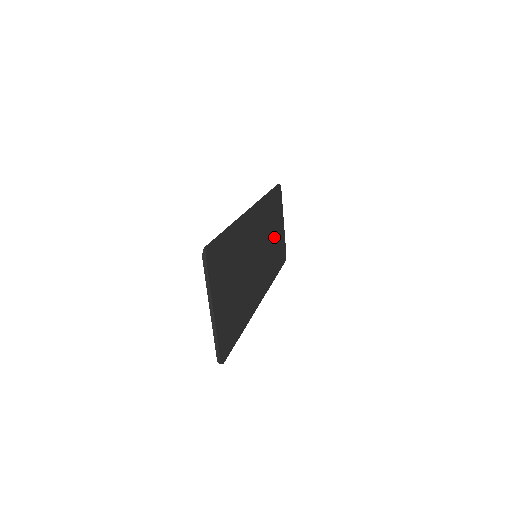
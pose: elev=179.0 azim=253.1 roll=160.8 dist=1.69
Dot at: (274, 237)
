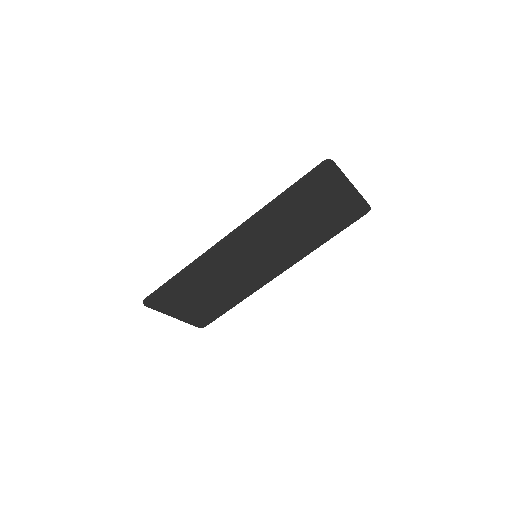
Dot at: (312, 218)
